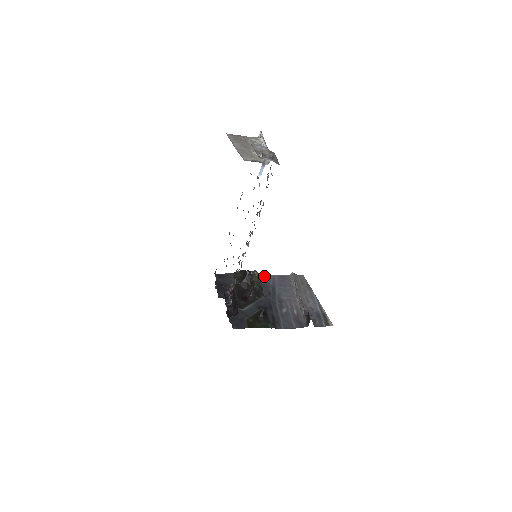
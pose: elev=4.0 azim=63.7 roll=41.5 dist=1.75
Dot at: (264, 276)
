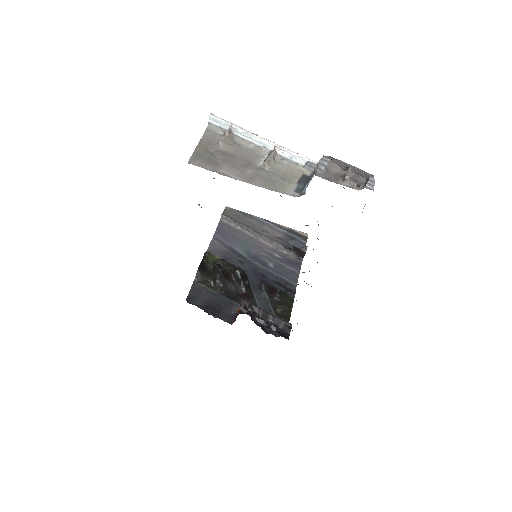
Dot at: (211, 248)
